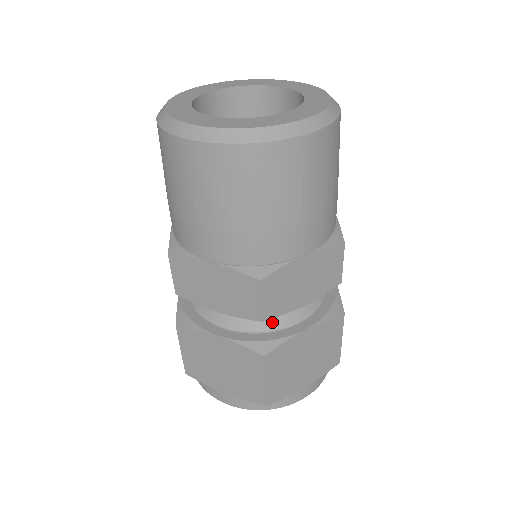
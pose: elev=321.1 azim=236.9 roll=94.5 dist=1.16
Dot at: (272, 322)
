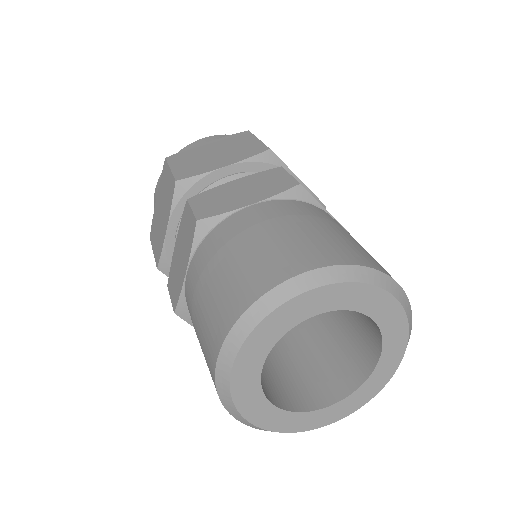
Dot at: occluded
